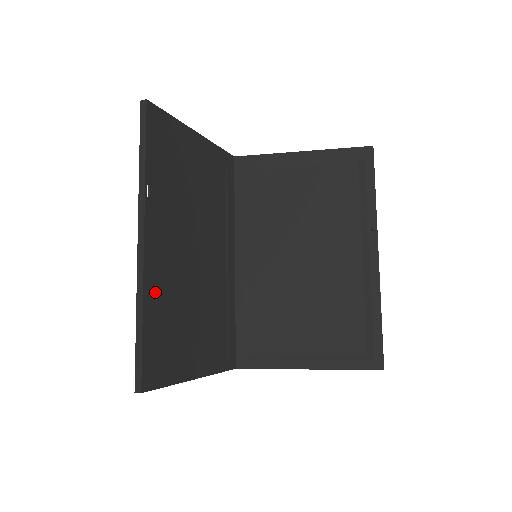
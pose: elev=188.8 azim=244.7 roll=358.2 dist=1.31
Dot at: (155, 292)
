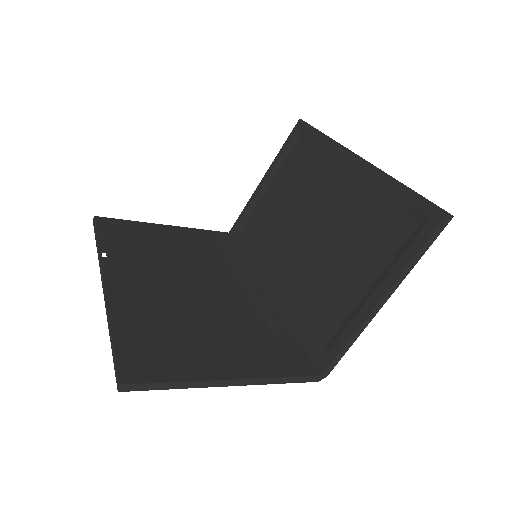
Dot at: (128, 310)
